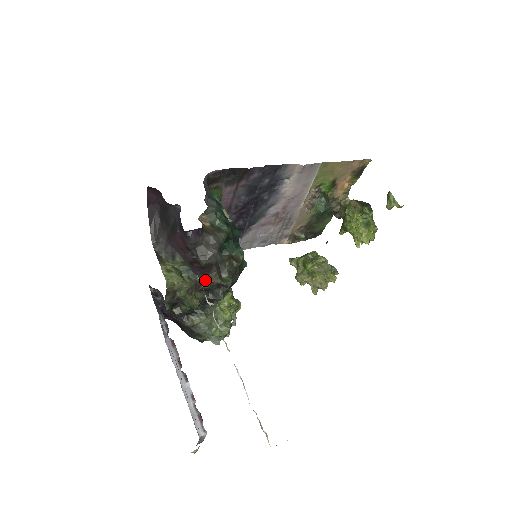
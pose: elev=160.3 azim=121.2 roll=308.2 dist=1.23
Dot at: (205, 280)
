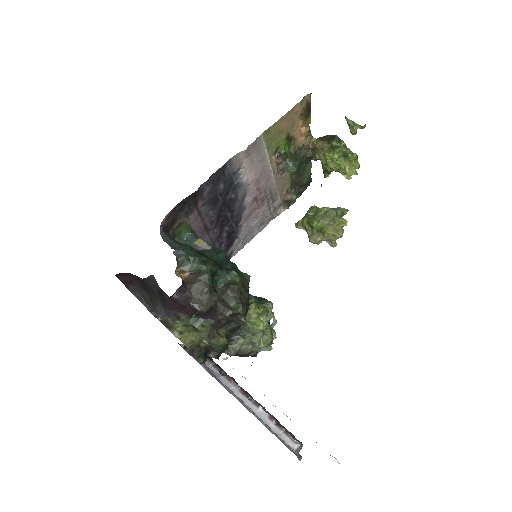
Dot at: (218, 319)
